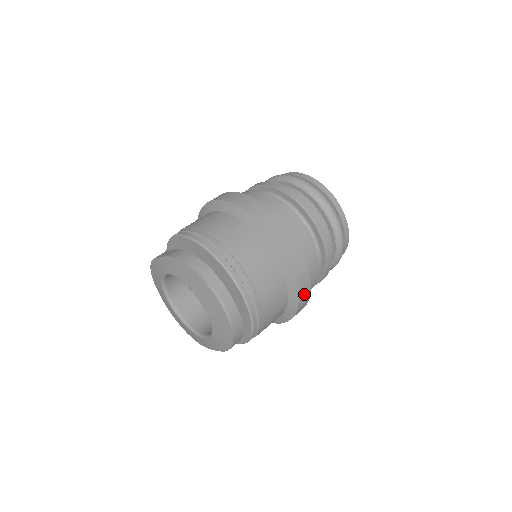
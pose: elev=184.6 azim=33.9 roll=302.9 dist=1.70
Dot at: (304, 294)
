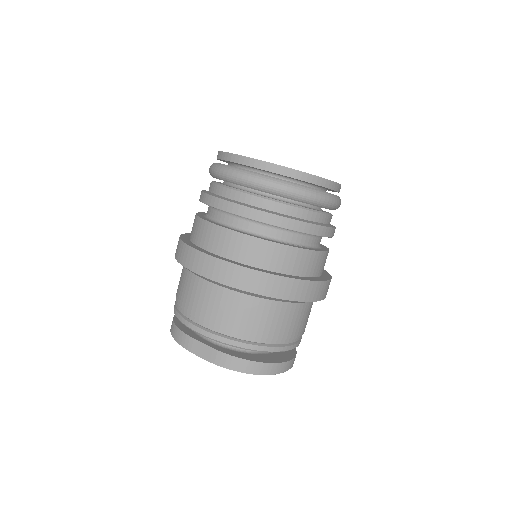
Dot at: occluded
